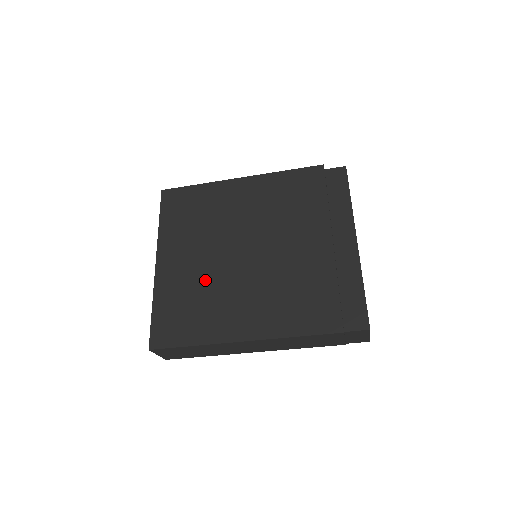
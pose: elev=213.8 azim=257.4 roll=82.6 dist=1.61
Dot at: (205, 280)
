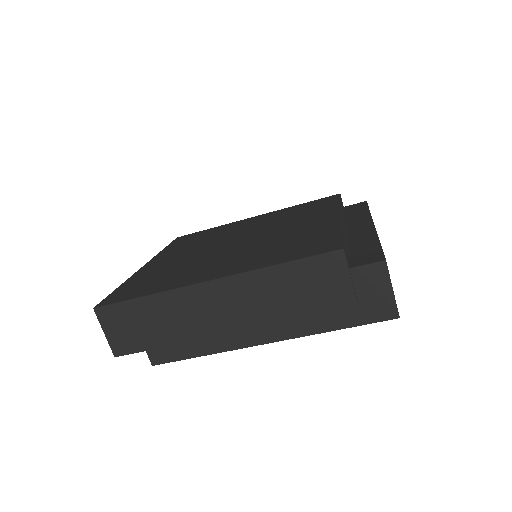
Dot at: (189, 261)
